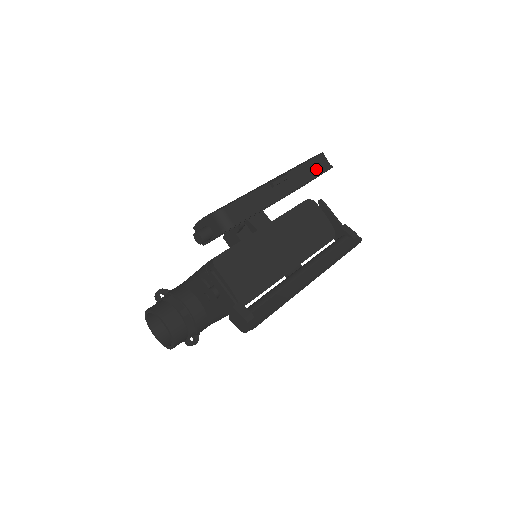
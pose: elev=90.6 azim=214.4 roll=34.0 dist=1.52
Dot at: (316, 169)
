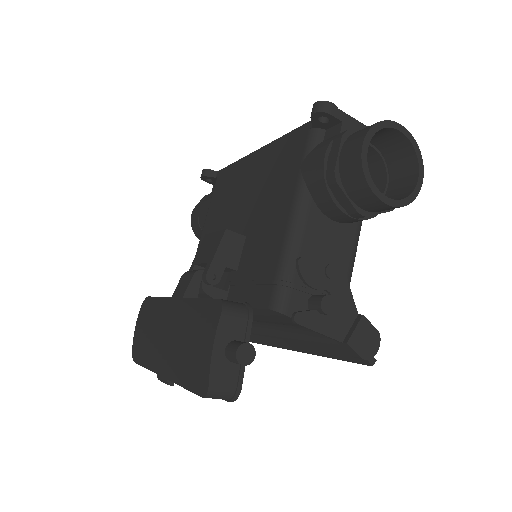
Dot at: occluded
